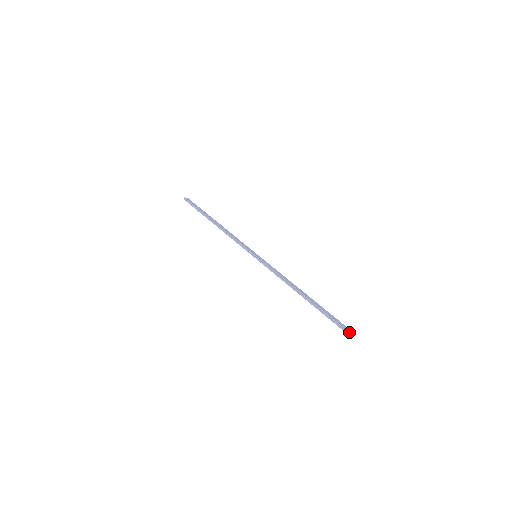
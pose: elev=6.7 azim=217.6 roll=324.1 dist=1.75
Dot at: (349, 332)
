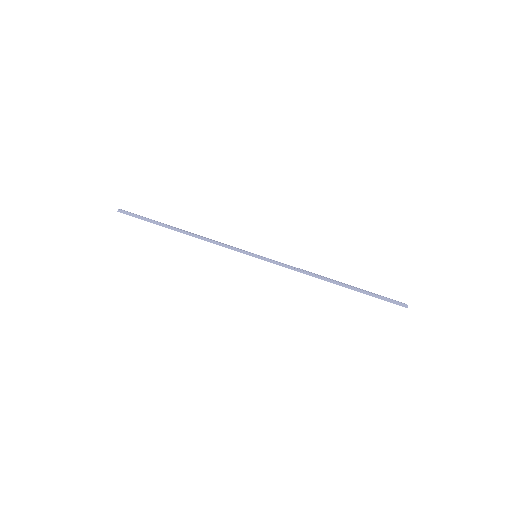
Dot at: (405, 304)
